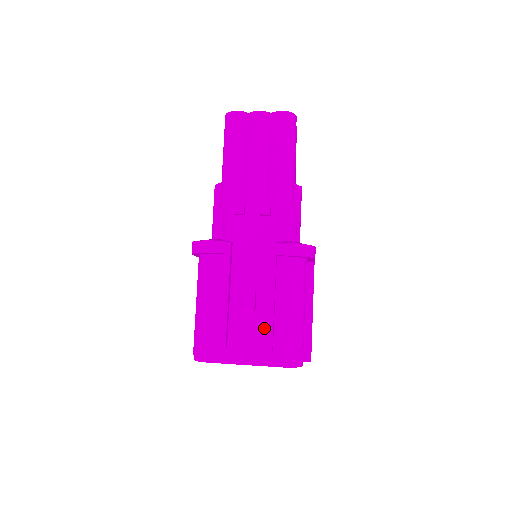
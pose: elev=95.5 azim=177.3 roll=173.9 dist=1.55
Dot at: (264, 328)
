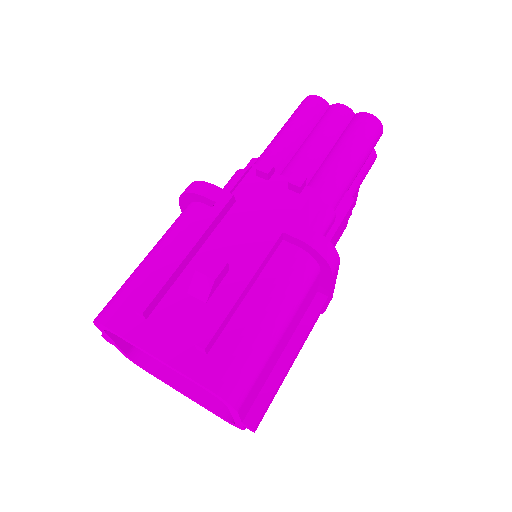
Dot at: occluded
